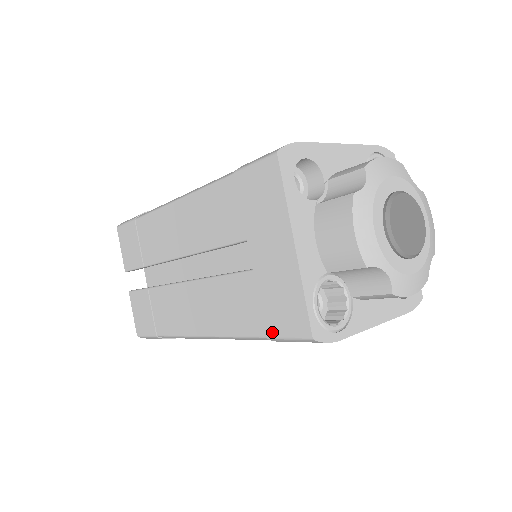
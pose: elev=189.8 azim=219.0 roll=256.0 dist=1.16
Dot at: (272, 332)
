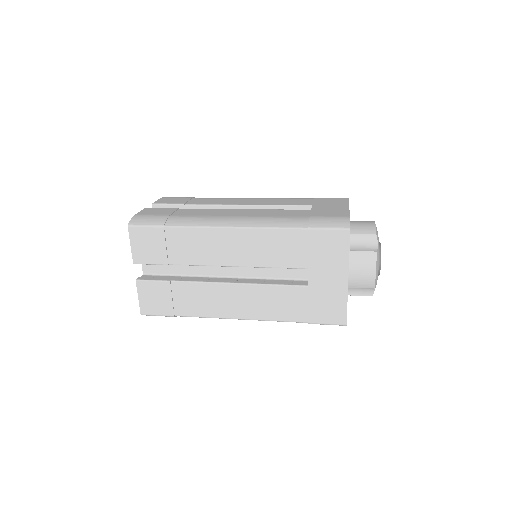
Dot at: (315, 321)
